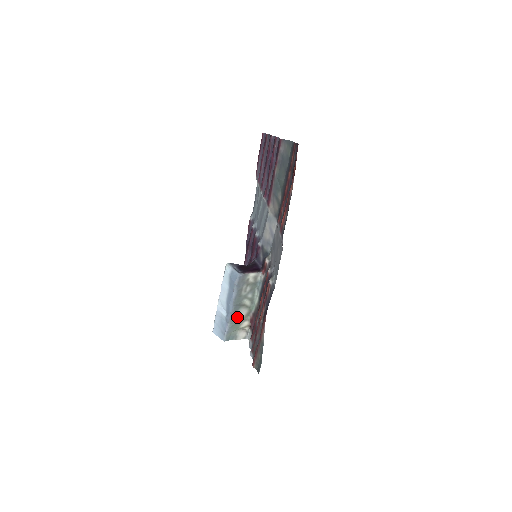
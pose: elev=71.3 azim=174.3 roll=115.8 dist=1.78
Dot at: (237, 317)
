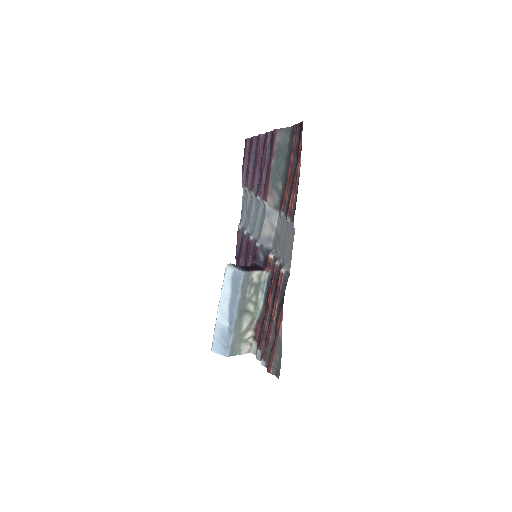
Dot at: (241, 326)
